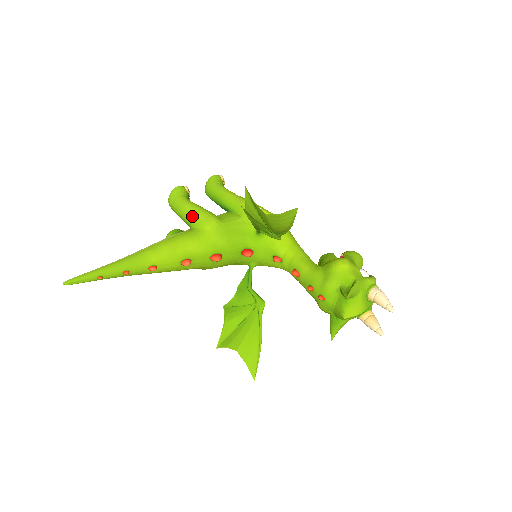
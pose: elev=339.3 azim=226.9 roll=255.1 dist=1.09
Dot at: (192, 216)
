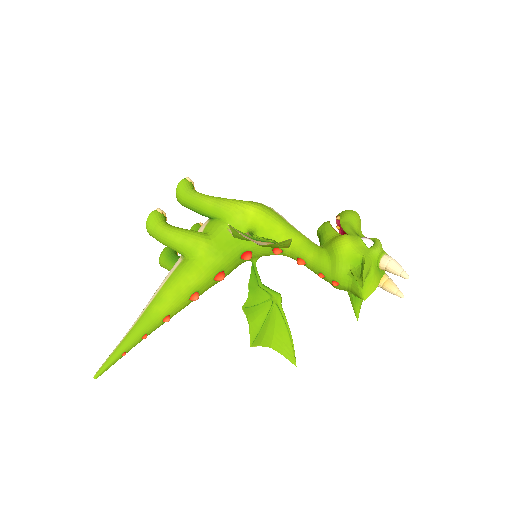
Dot at: (179, 245)
